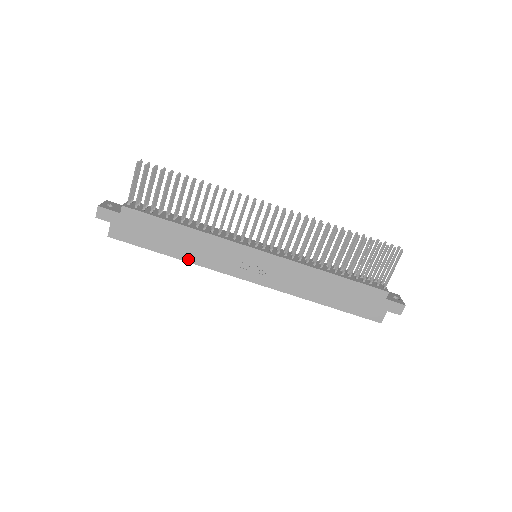
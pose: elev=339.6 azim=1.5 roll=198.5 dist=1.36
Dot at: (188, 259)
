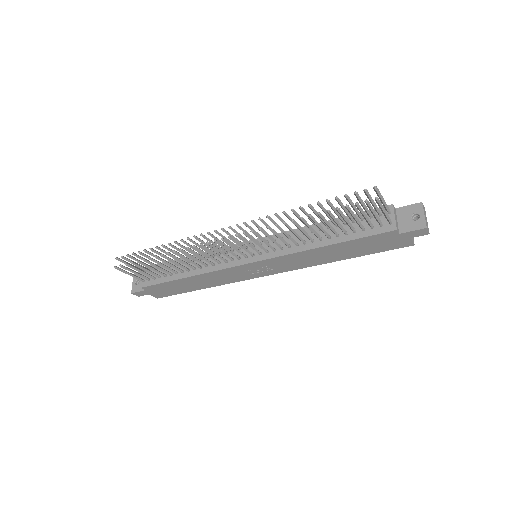
Dot at: (214, 285)
